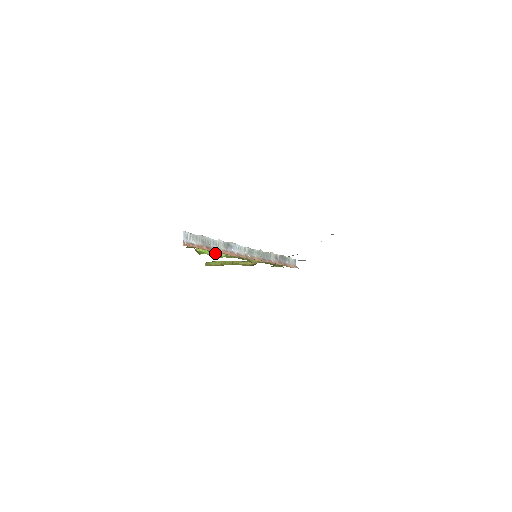
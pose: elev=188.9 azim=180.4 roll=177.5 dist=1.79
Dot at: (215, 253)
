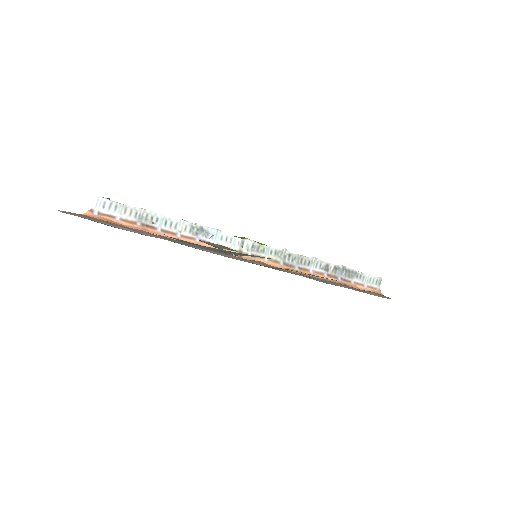
Dot at: occluded
